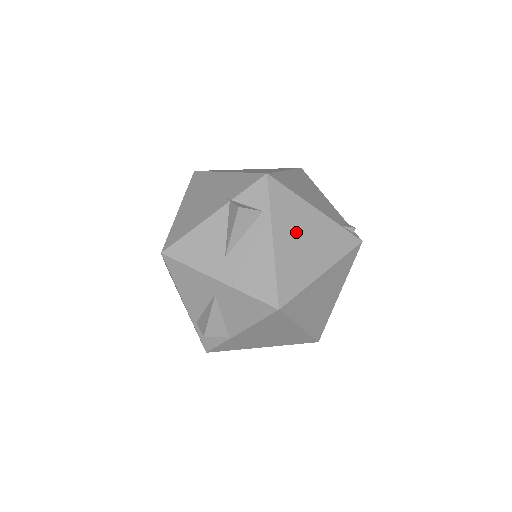
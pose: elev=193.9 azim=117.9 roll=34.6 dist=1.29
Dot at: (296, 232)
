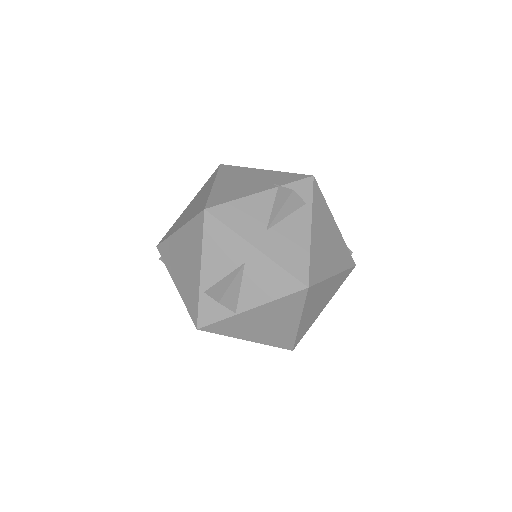
Dot at: (324, 232)
